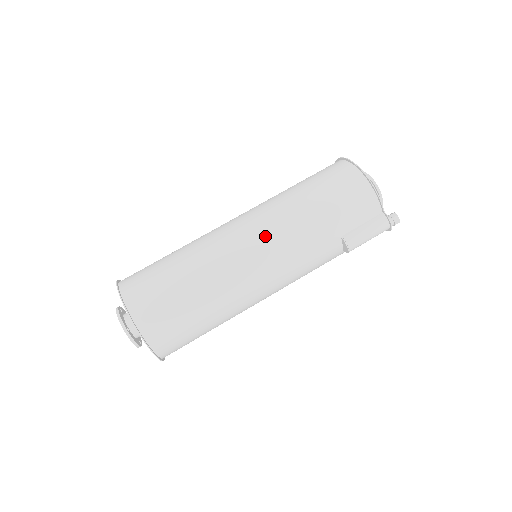
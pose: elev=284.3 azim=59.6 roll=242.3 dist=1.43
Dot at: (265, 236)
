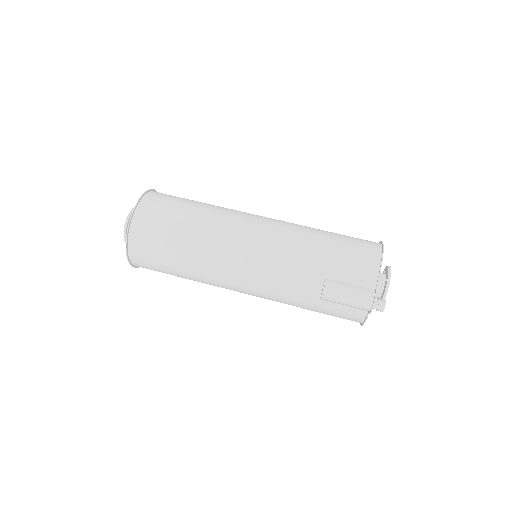
Dot at: (270, 229)
